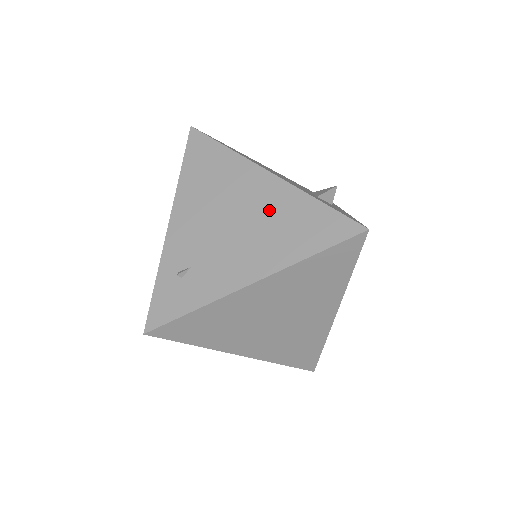
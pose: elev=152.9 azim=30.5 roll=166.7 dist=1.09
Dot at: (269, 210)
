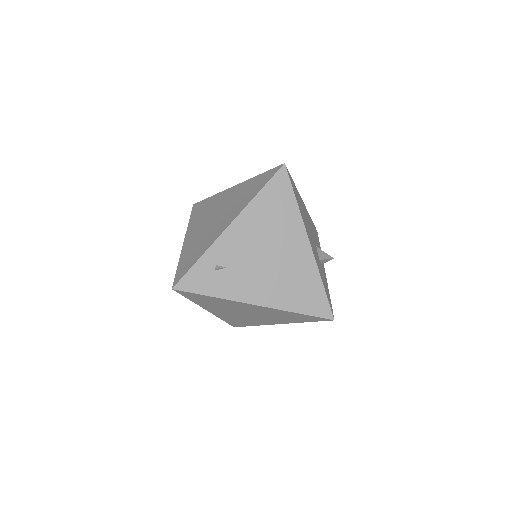
Dot at: (293, 267)
